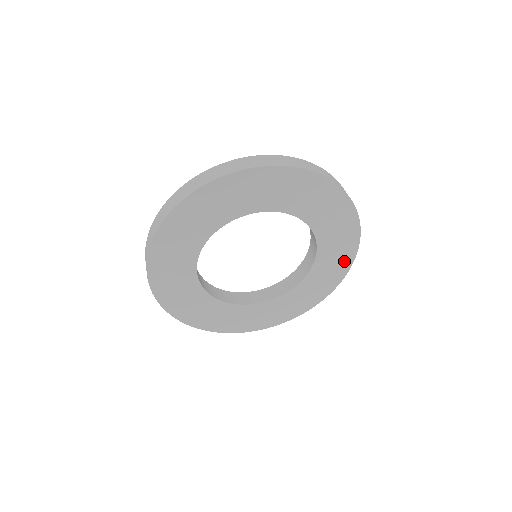
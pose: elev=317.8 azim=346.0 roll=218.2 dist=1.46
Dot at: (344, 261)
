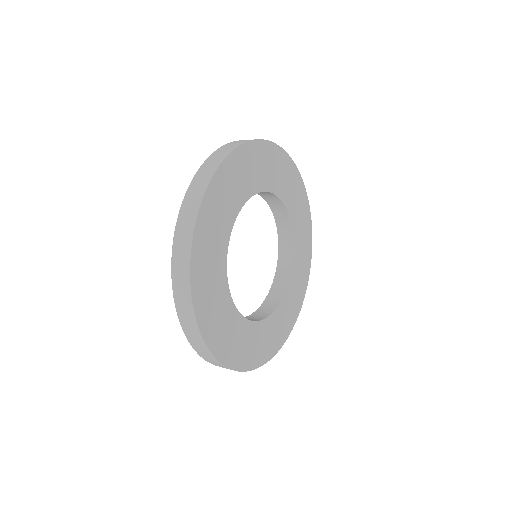
Dot at: (300, 191)
